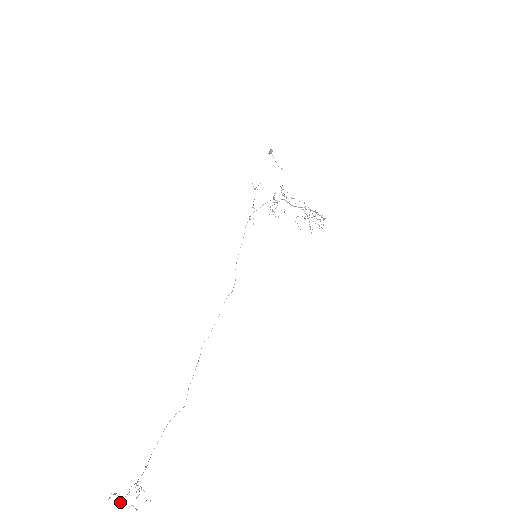
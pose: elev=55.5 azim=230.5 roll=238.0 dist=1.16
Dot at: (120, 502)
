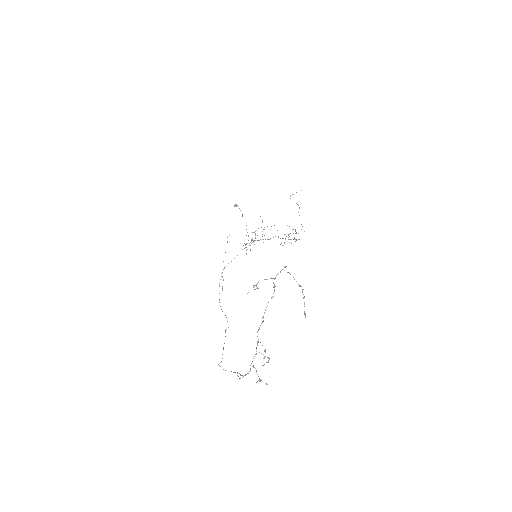
Dot at: (277, 274)
